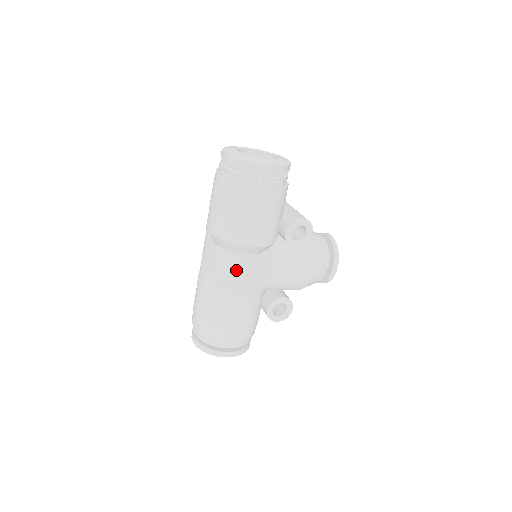
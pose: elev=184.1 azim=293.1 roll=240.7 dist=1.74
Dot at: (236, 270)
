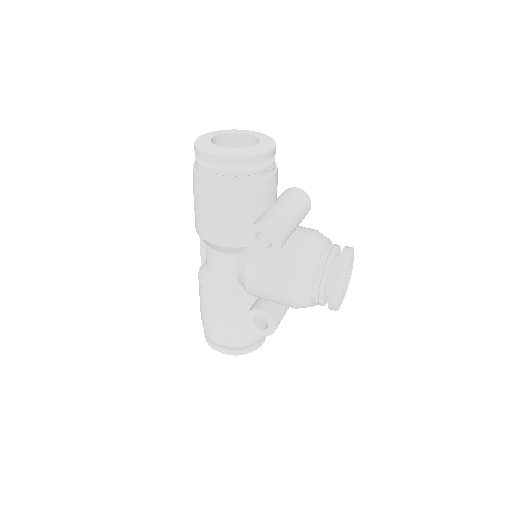
Dot at: (214, 266)
